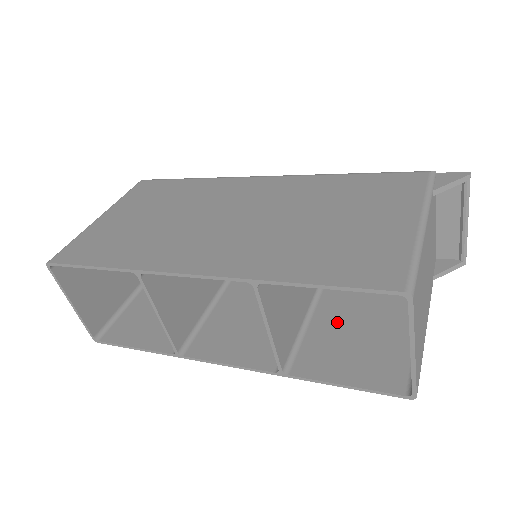
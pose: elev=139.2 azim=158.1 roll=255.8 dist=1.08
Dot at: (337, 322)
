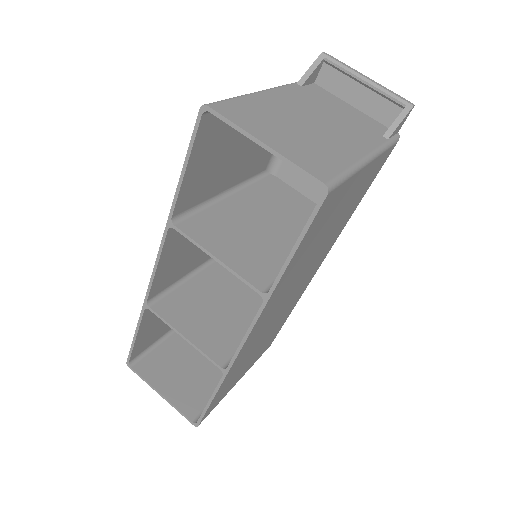
Dot at: occluded
